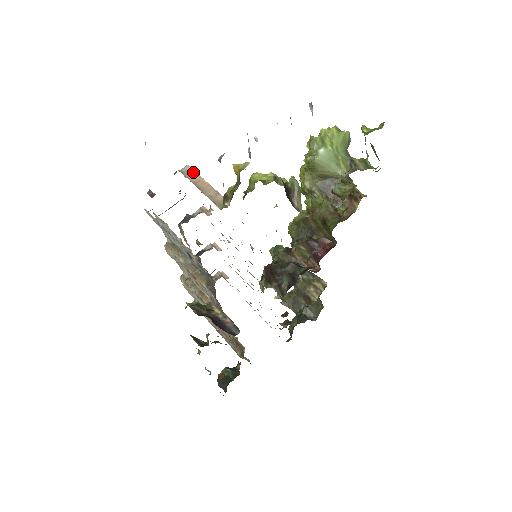
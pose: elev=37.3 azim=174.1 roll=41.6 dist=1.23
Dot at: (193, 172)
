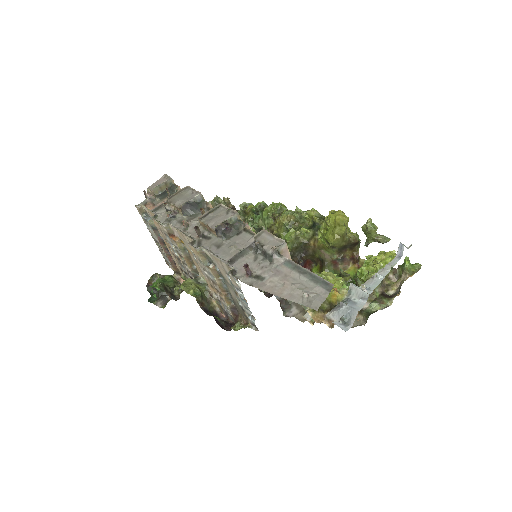
Dot at: (287, 252)
